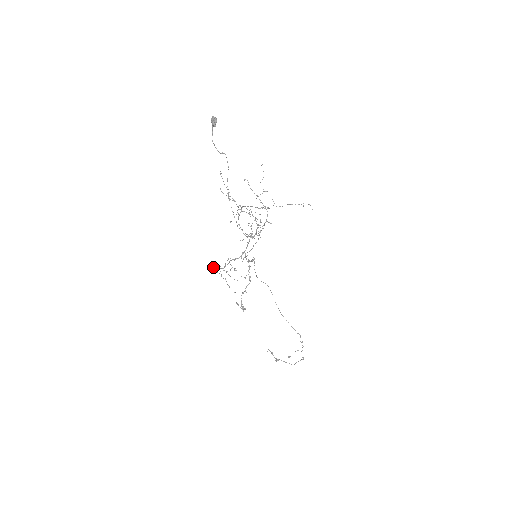
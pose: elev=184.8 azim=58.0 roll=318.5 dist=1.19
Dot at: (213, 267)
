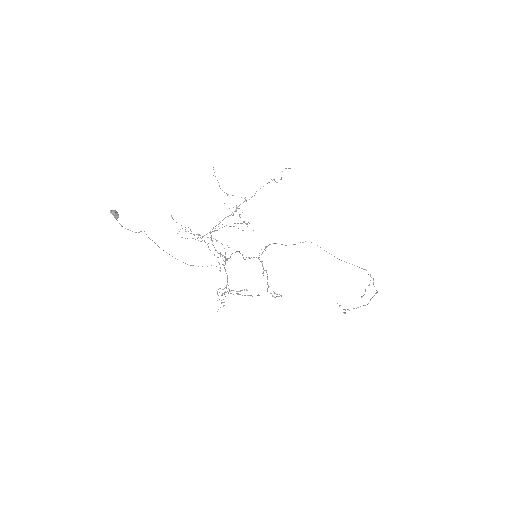
Dot at: occluded
